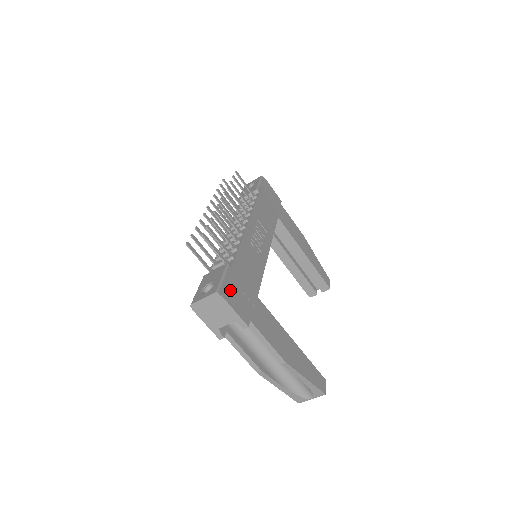
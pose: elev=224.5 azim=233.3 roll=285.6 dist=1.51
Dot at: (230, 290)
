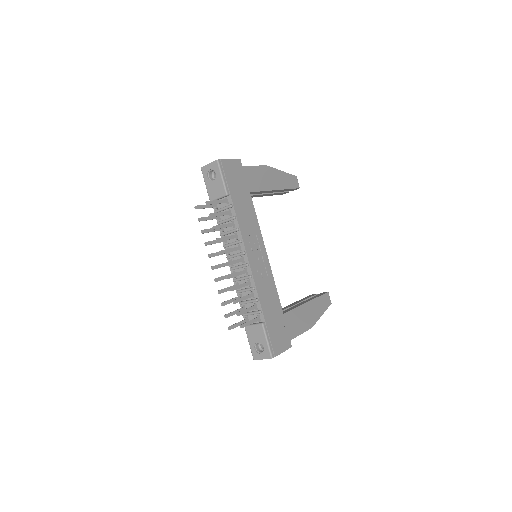
Dot at: (275, 343)
